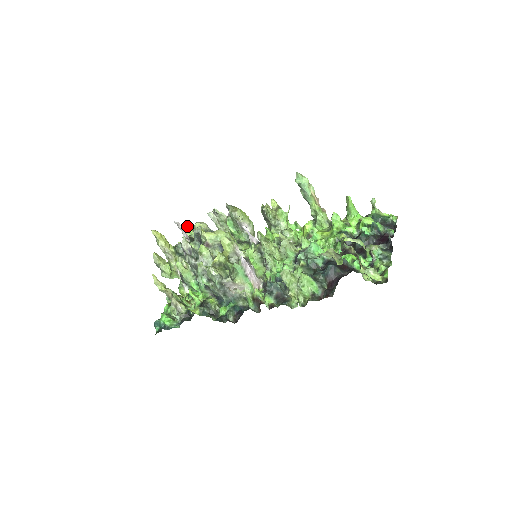
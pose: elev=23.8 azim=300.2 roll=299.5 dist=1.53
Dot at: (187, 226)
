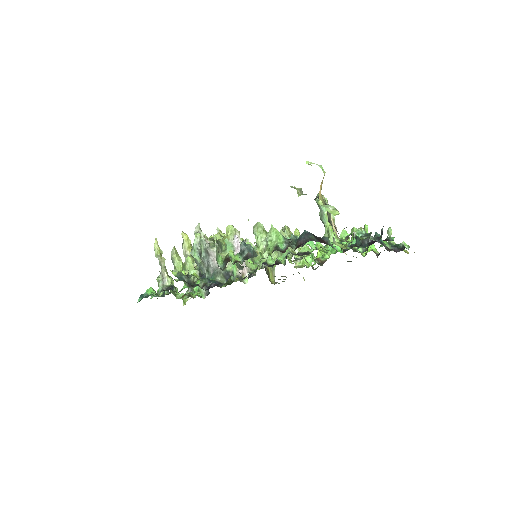
Dot at: occluded
